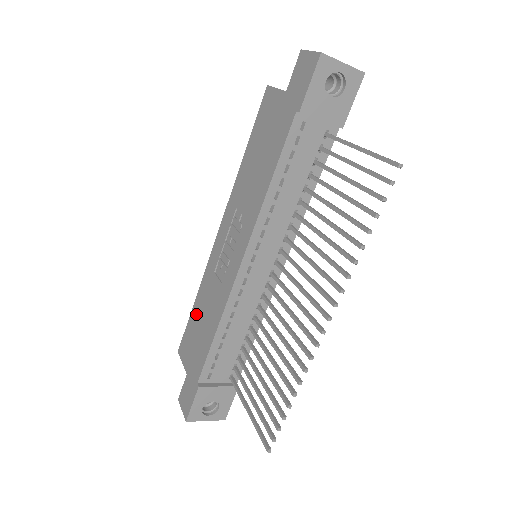
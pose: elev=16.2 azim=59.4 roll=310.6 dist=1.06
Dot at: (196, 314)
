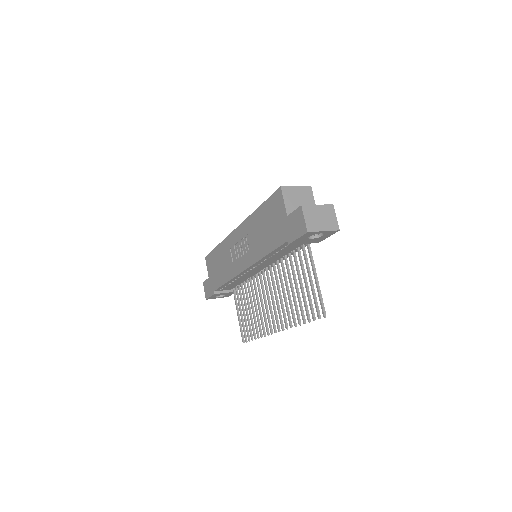
Dot at: (217, 255)
